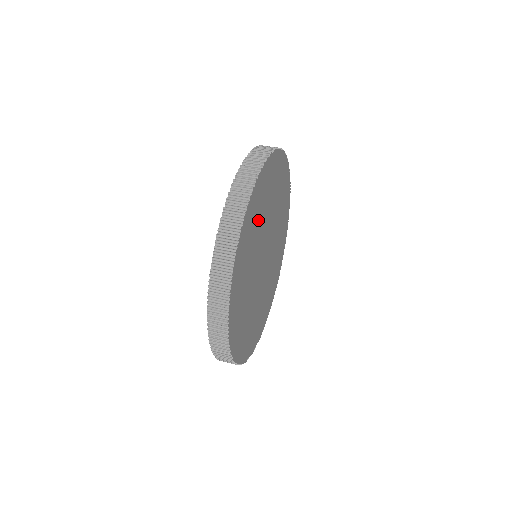
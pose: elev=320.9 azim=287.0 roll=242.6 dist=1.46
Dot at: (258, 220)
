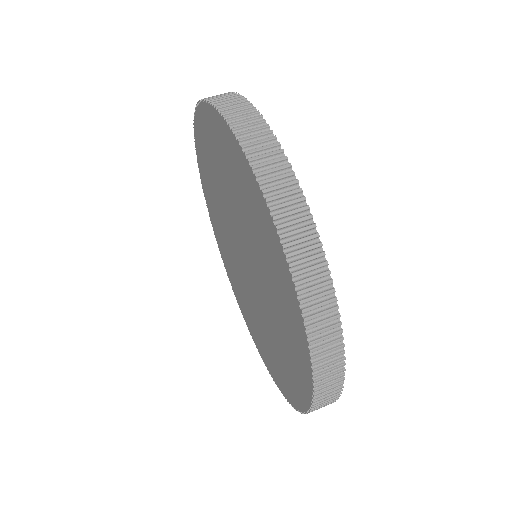
Dot at: occluded
